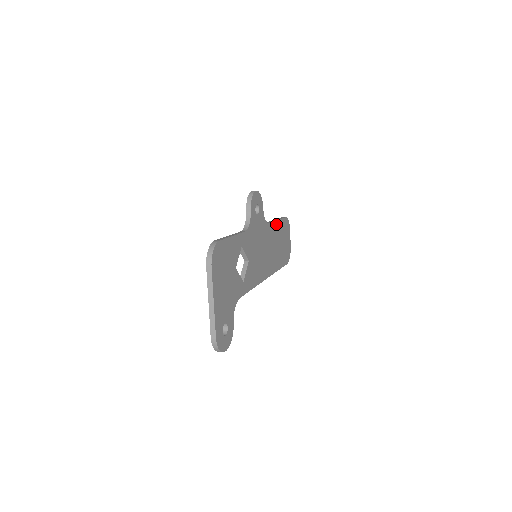
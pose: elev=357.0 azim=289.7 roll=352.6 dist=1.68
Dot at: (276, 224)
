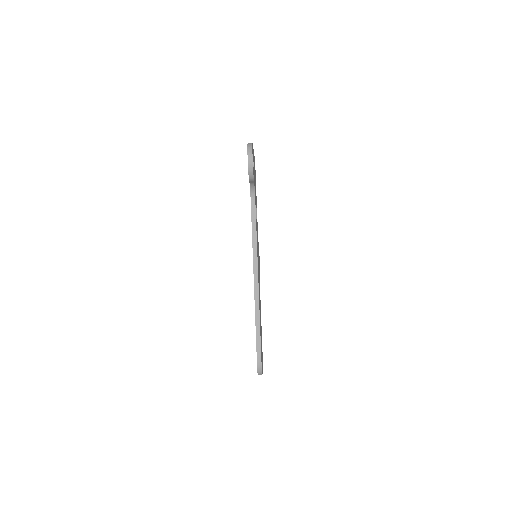
Dot at: occluded
